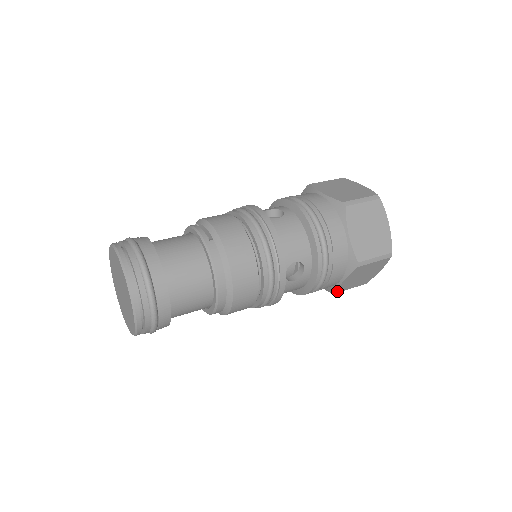
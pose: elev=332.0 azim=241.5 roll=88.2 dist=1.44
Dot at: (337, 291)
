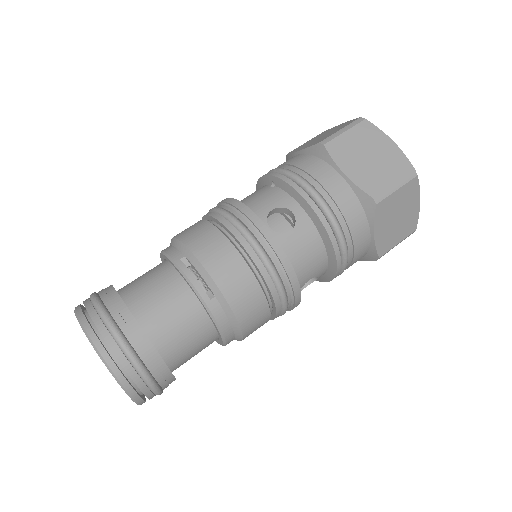
Dot at: occluded
